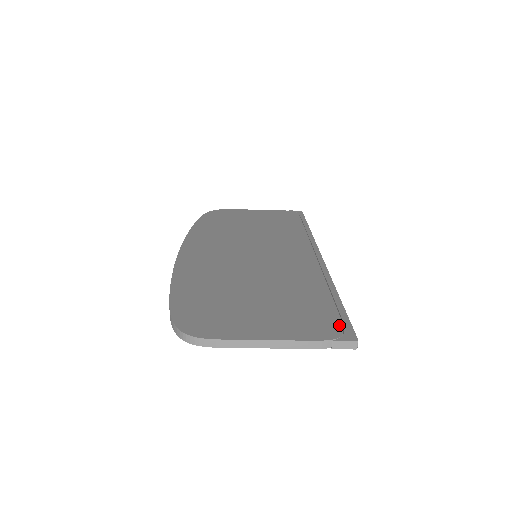
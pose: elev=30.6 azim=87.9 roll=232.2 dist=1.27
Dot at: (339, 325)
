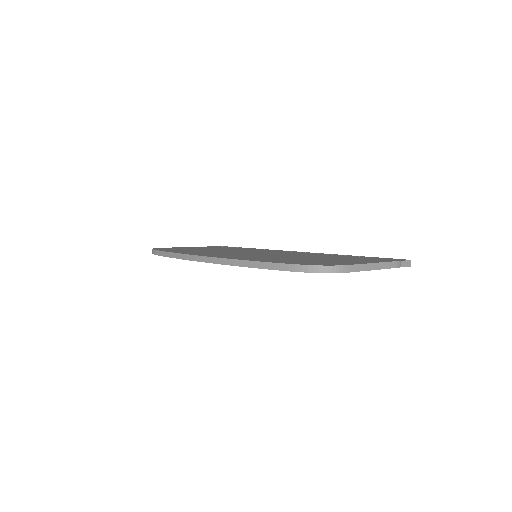
Dot at: occluded
